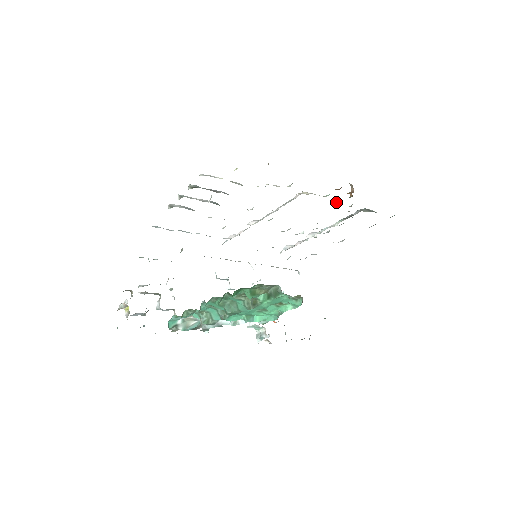
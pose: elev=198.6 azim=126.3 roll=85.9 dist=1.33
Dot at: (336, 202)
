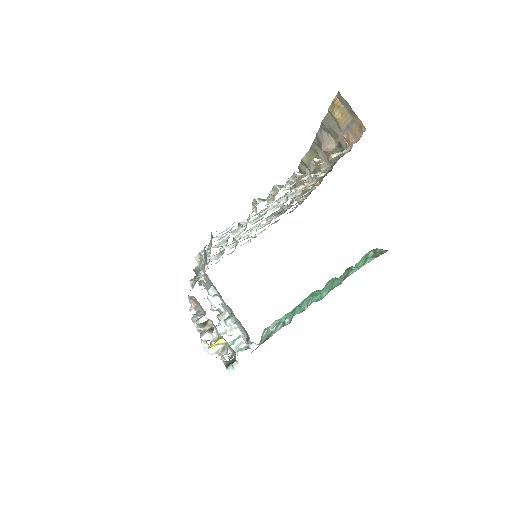
Dot at: (303, 195)
